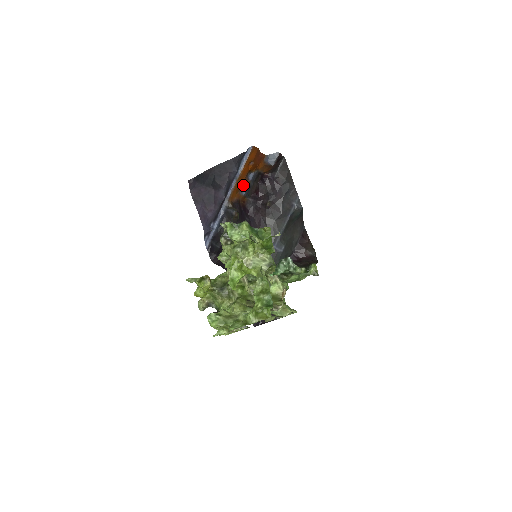
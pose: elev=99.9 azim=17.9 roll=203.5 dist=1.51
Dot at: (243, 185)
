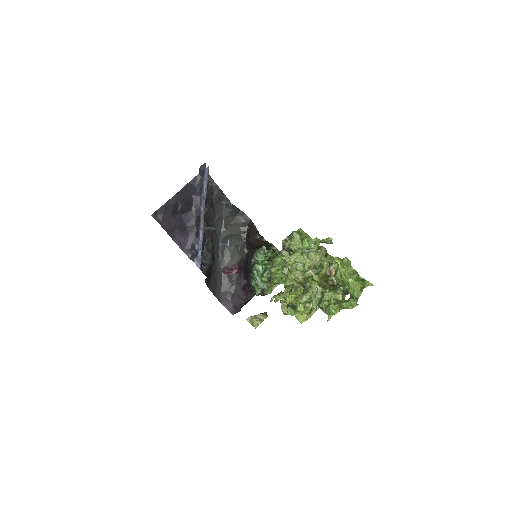
Dot at: occluded
